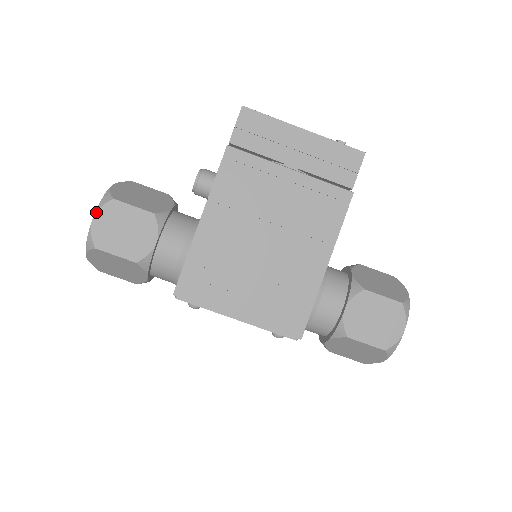
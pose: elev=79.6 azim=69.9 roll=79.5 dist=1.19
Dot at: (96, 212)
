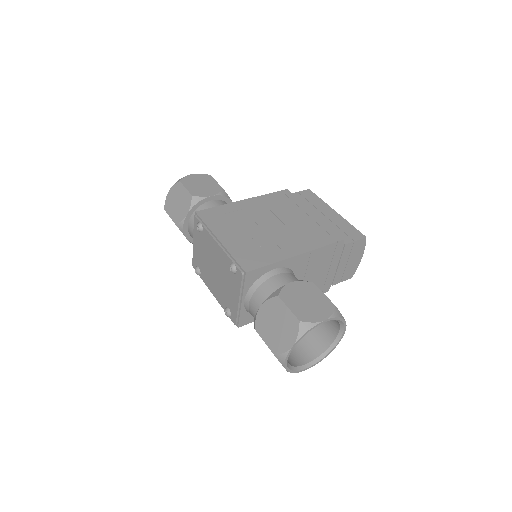
Dot at: (197, 174)
